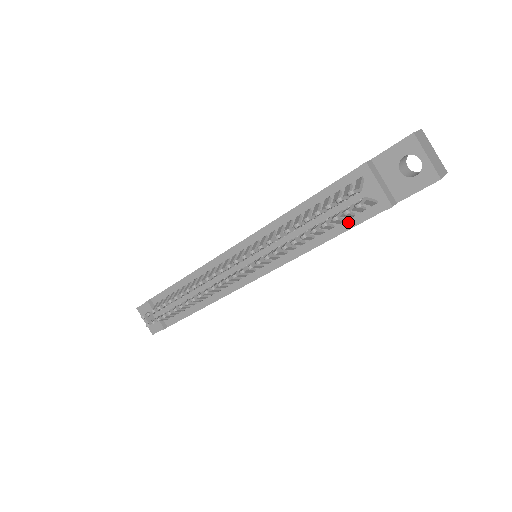
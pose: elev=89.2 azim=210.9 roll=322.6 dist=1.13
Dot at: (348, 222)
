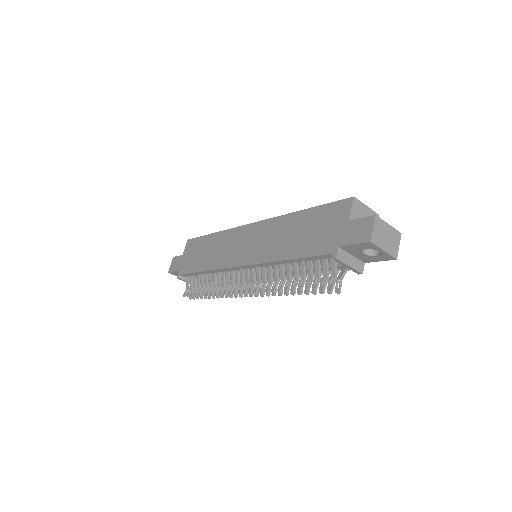
Dot at: occluded
